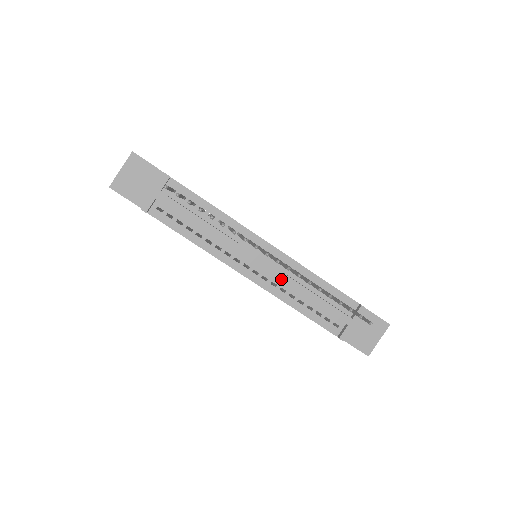
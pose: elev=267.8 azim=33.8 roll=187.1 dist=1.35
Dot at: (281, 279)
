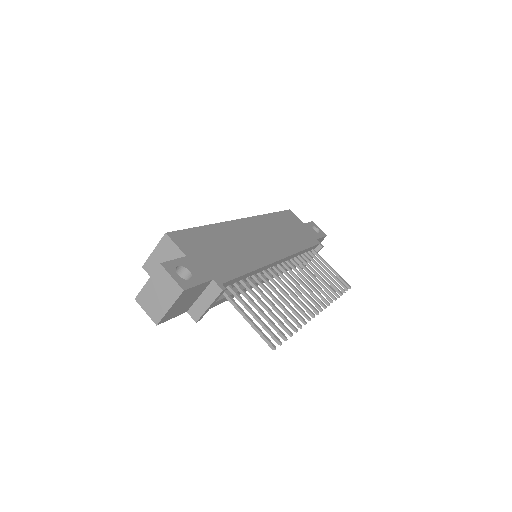
Dot at: occluded
